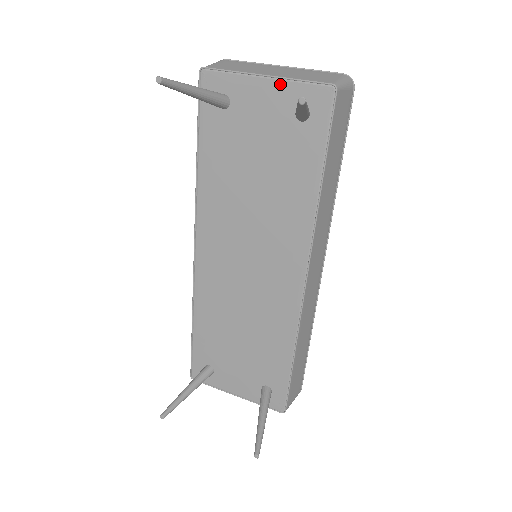
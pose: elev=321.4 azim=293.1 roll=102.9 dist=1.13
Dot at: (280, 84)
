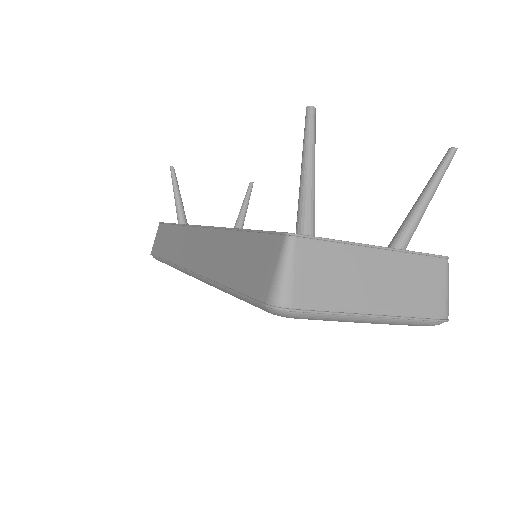
Dot at: occluded
